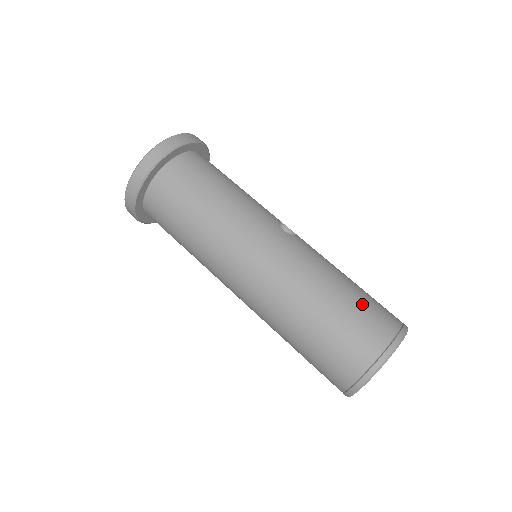
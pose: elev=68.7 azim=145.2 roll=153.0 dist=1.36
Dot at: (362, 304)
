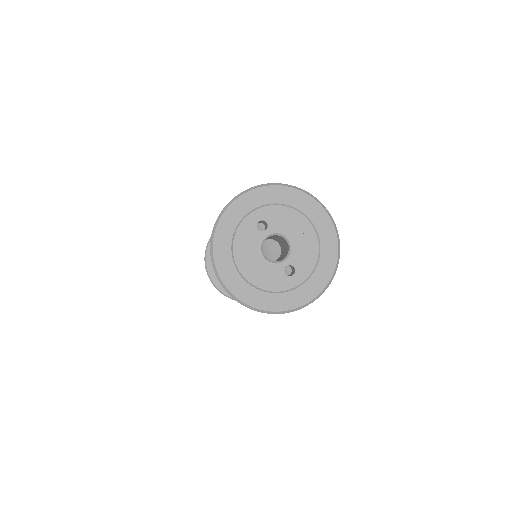
Dot at: occluded
